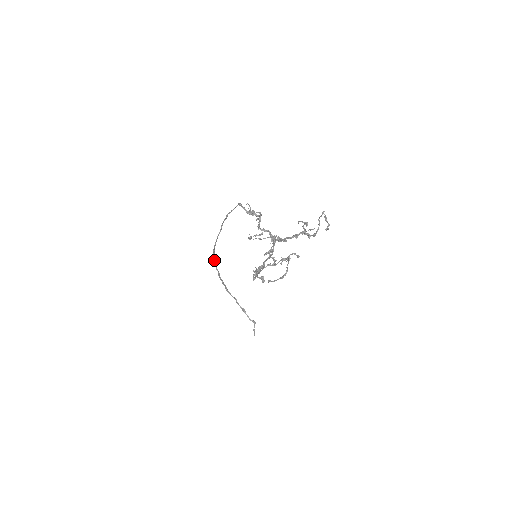
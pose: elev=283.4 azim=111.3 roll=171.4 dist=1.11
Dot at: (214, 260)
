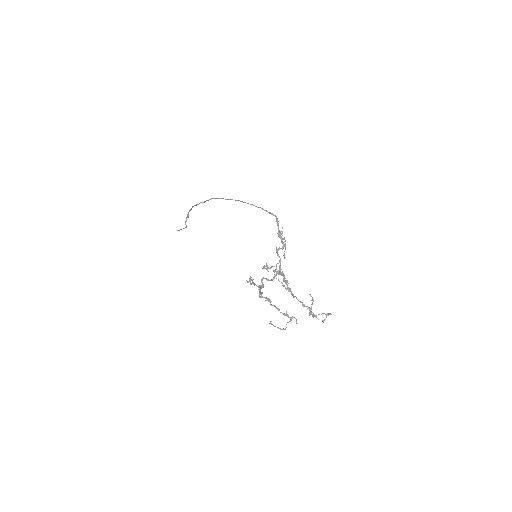
Dot at: occluded
